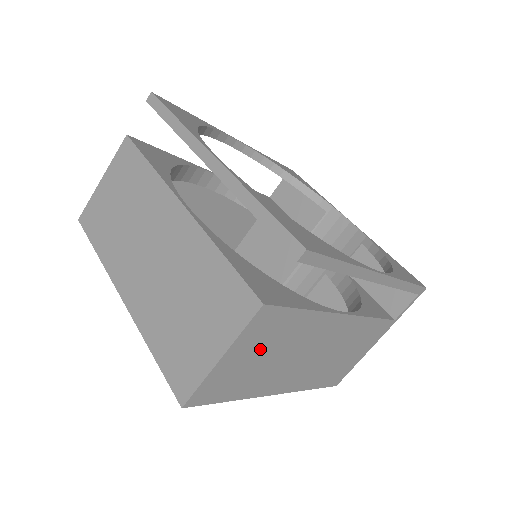
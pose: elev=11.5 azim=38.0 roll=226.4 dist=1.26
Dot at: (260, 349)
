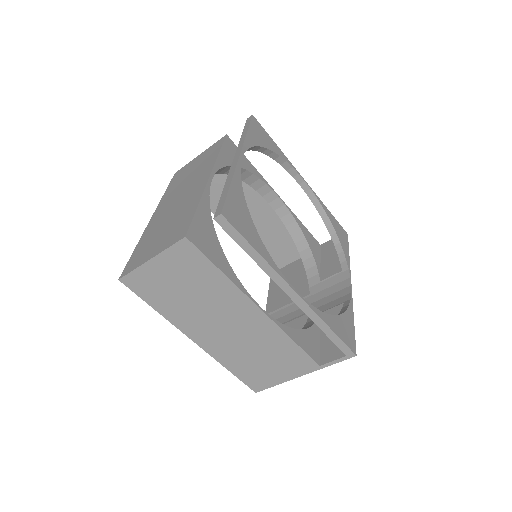
Dot at: (181, 278)
